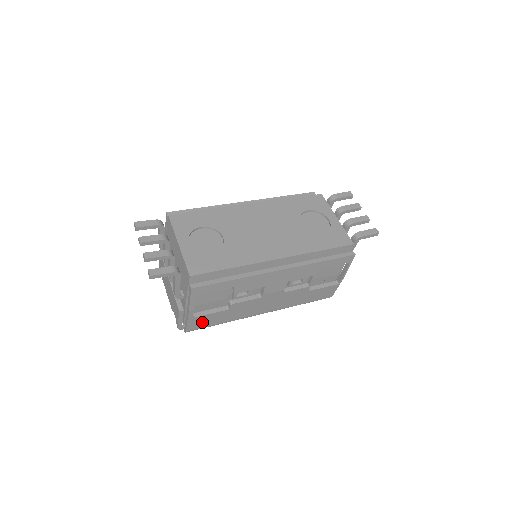
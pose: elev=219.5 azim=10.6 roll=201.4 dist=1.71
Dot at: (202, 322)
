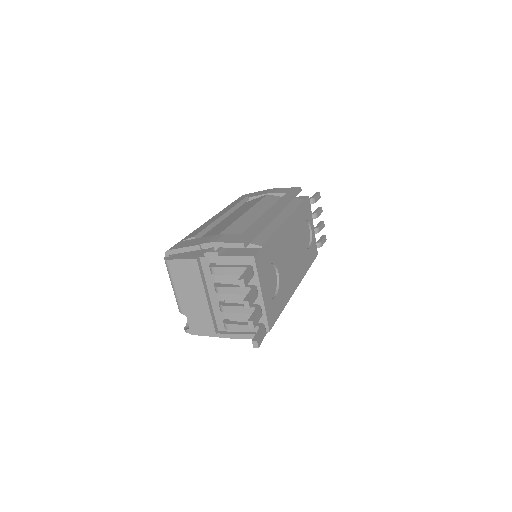
Dot at: occluded
